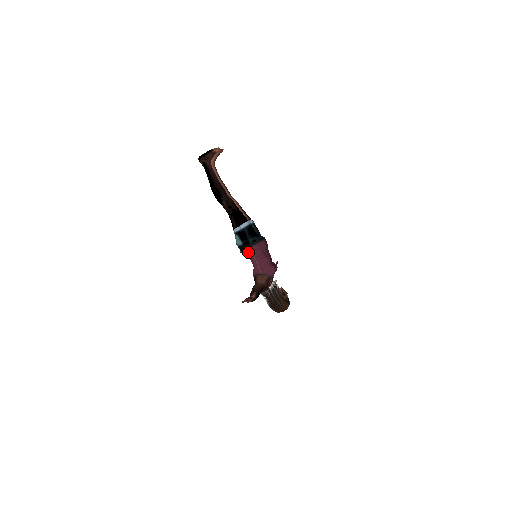
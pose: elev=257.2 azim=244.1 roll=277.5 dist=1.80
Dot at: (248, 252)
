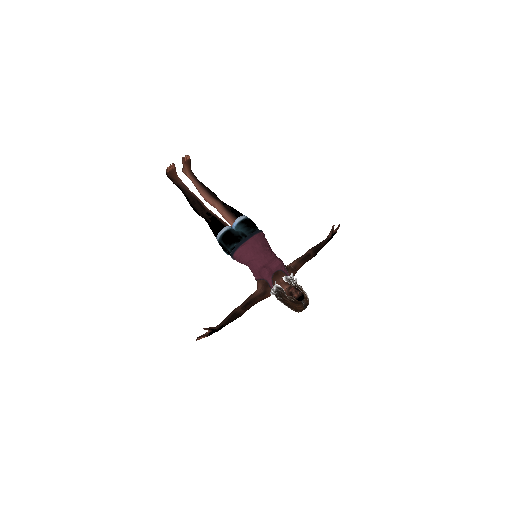
Dot at: occluded
